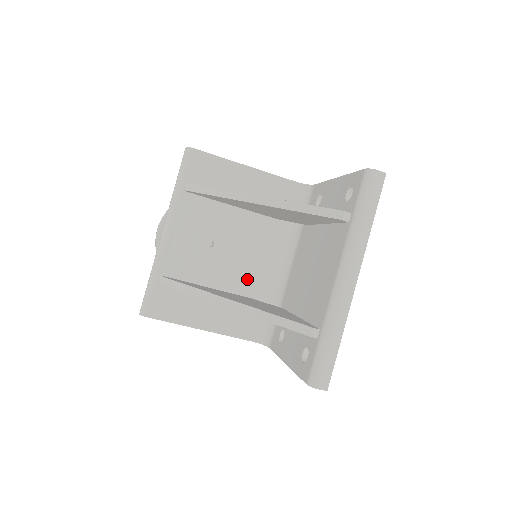
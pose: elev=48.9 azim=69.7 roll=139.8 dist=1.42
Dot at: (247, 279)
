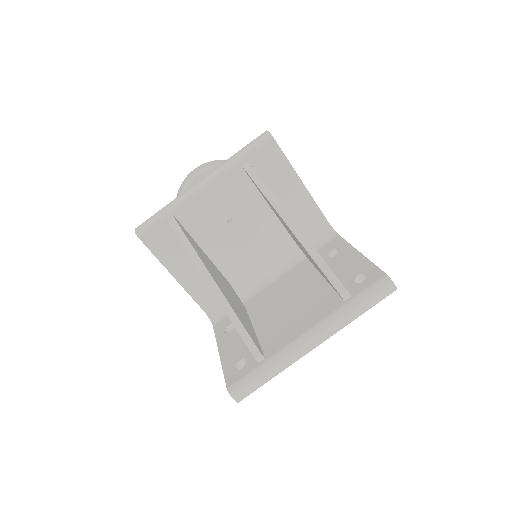
Dot at: (235, 264)
